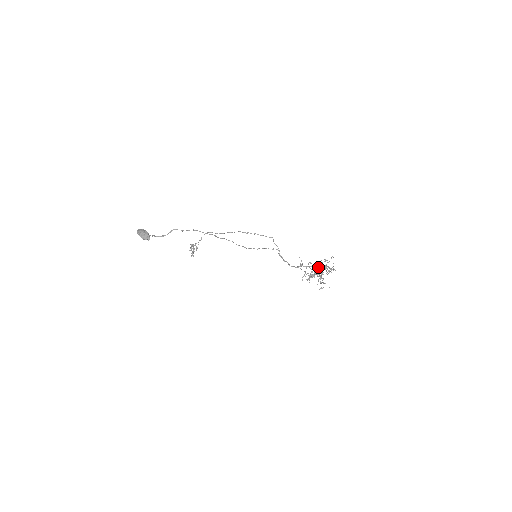
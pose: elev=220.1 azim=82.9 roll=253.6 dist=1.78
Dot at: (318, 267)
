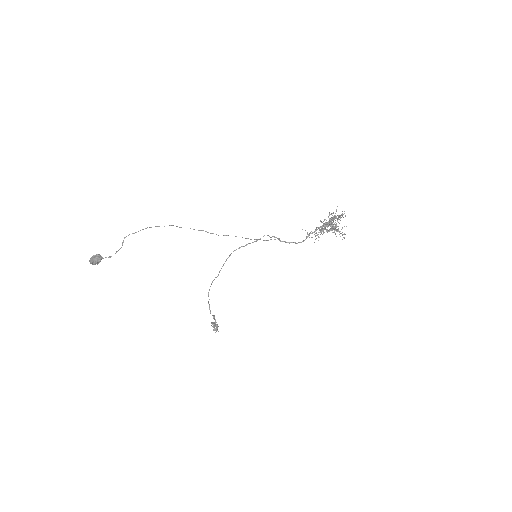
Dot at: occluded
